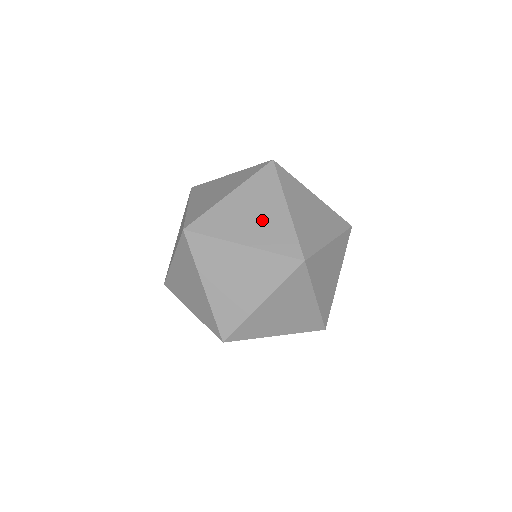
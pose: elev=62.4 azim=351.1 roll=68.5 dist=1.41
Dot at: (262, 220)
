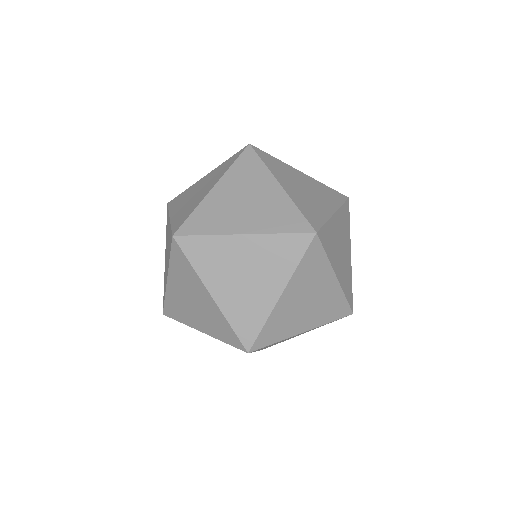
Dot at: (247, 287)
